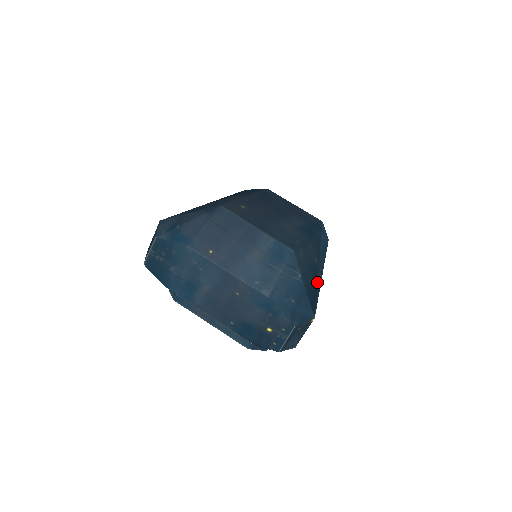
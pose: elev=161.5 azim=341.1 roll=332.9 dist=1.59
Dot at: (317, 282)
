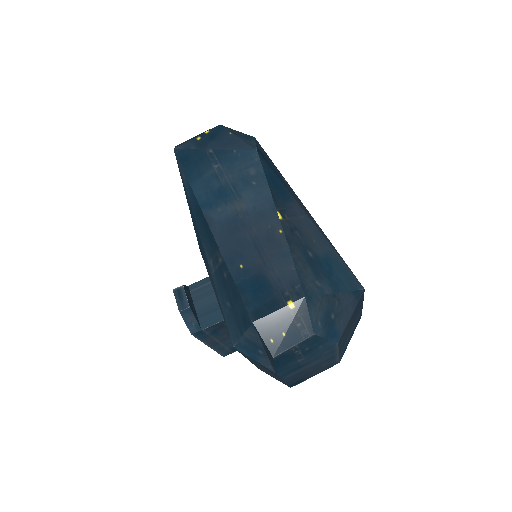
Dot at: occluded
